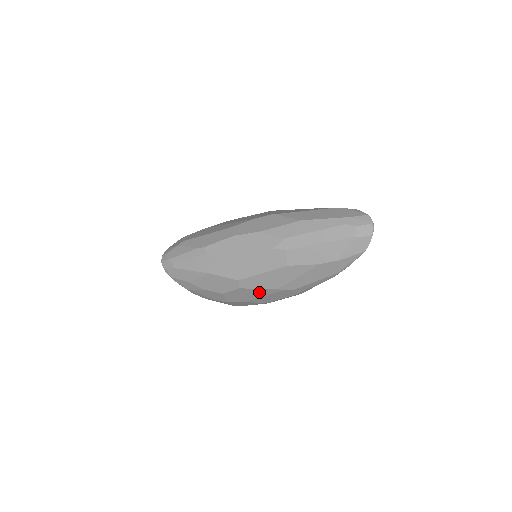
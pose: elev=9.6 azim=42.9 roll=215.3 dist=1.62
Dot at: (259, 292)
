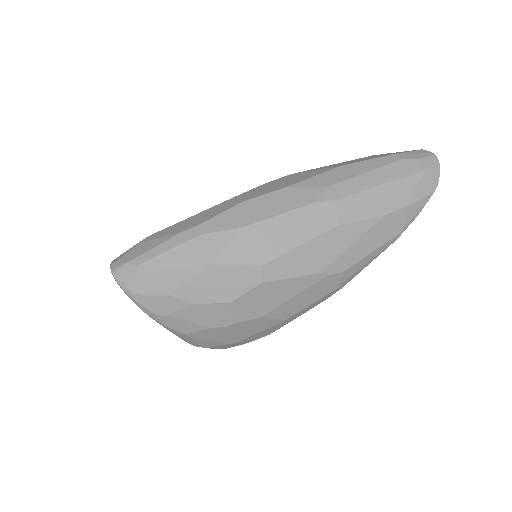
Dot at: (289, 287)
